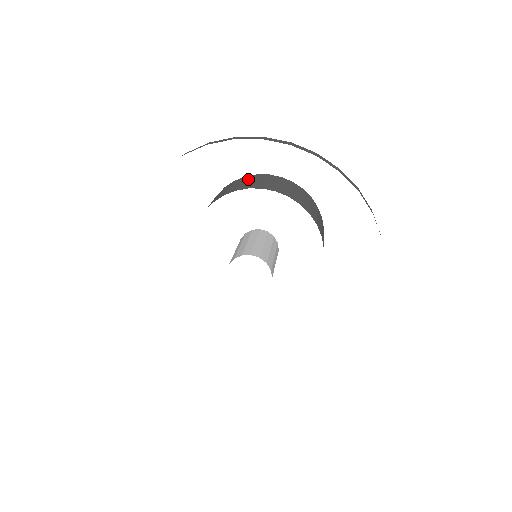
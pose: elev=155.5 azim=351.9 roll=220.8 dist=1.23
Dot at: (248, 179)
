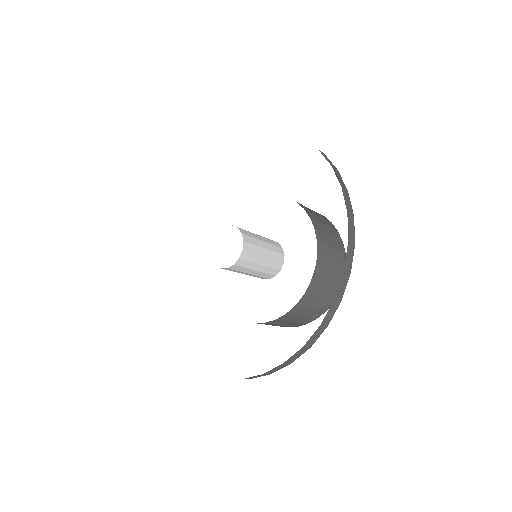
Dot at: occluded
